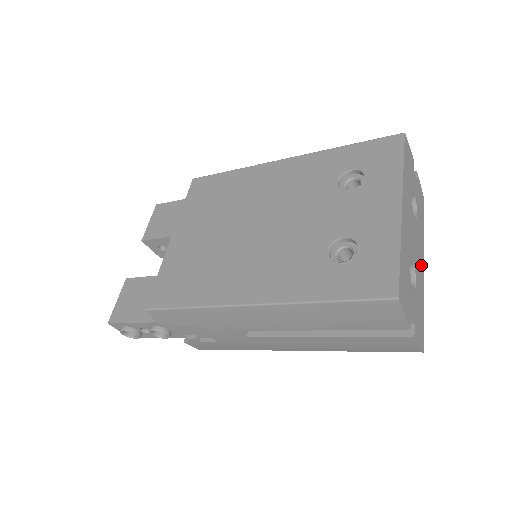
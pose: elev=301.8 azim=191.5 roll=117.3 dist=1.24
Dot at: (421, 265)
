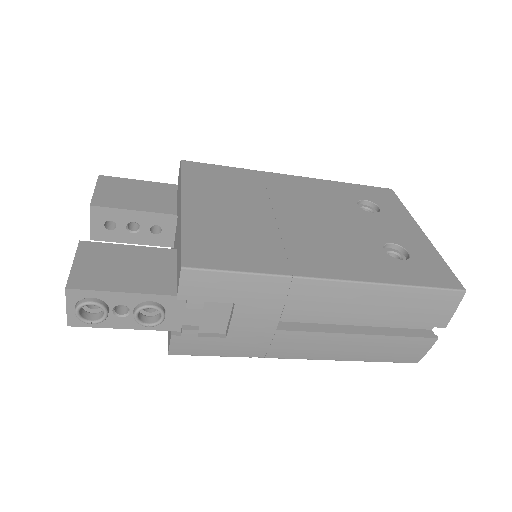
Dot at: occluded
